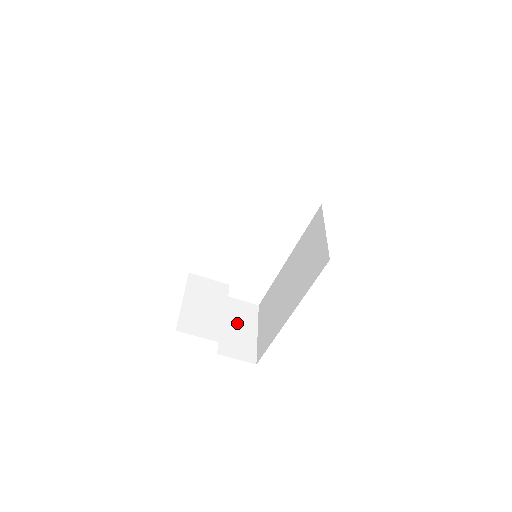
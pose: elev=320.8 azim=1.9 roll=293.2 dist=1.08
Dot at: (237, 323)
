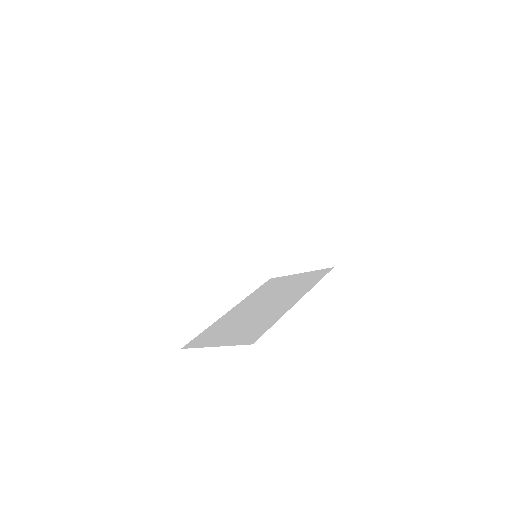
Dot at: occluded
